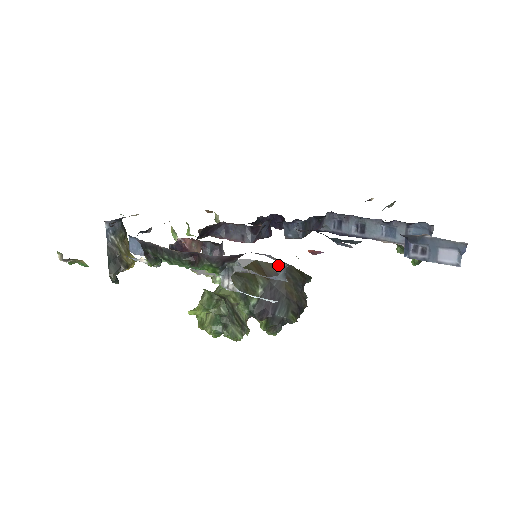
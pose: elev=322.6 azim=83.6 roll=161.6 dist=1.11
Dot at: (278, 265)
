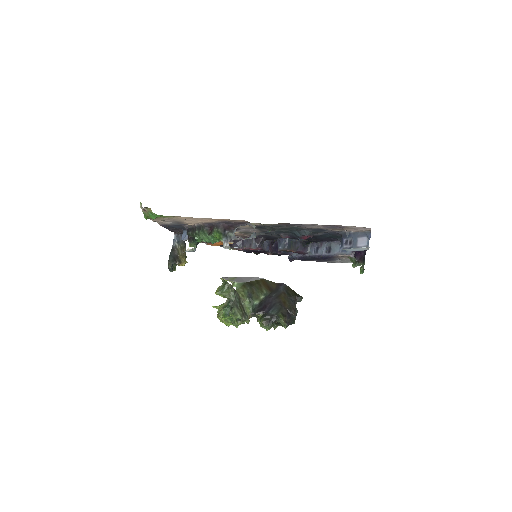
Dot at: (279, 284)
